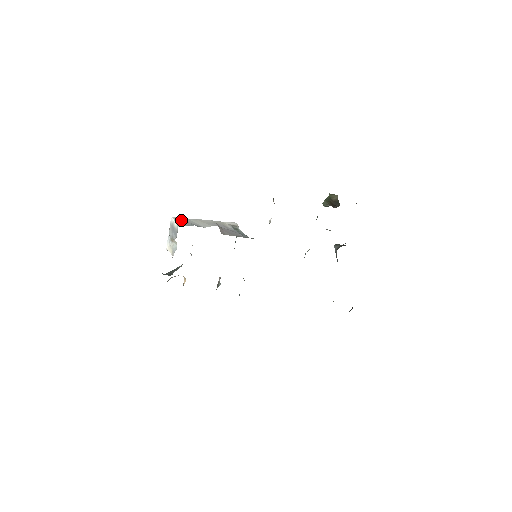
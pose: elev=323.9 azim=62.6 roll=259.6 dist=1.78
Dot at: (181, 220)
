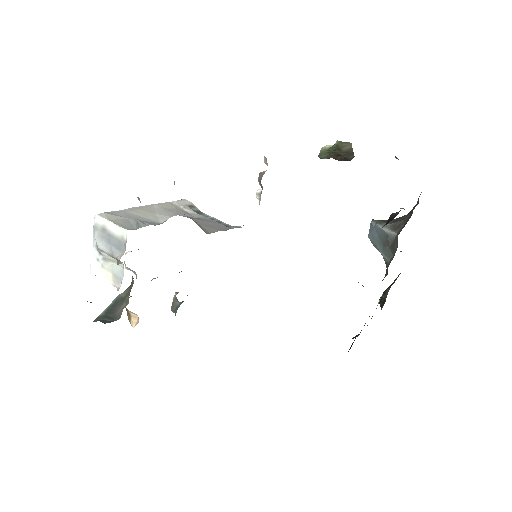
Dot at: (117, 217)
